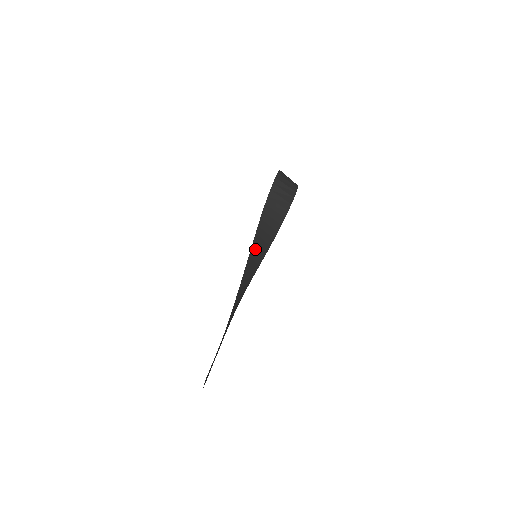
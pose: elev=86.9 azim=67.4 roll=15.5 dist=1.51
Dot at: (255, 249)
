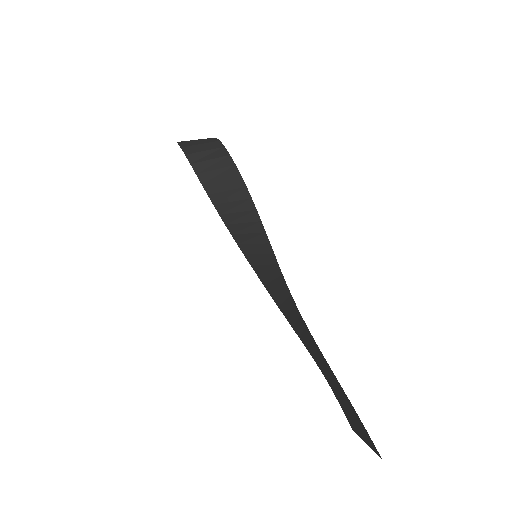
Dot at: (250, 252)
